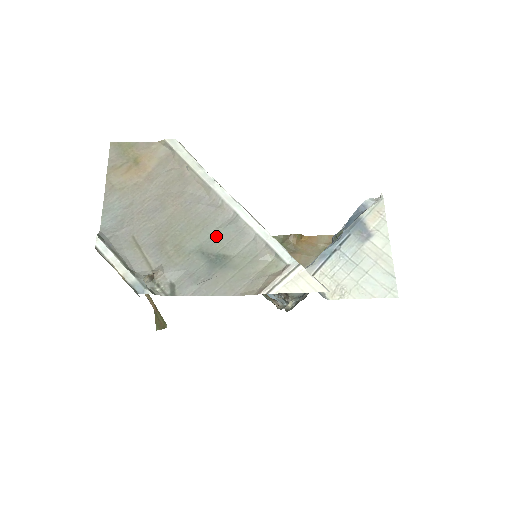
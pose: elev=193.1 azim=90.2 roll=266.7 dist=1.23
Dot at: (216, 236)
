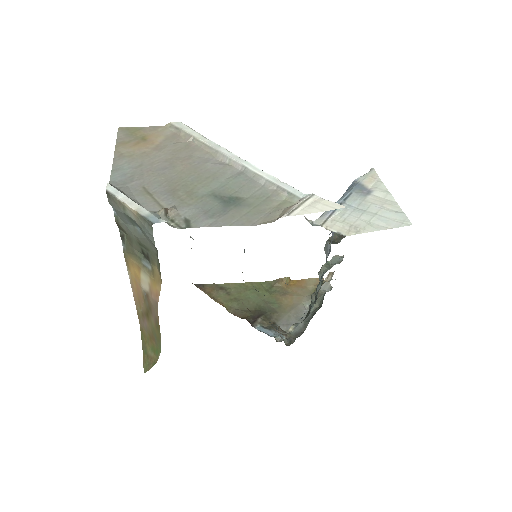
Dot at: (227, 184)
